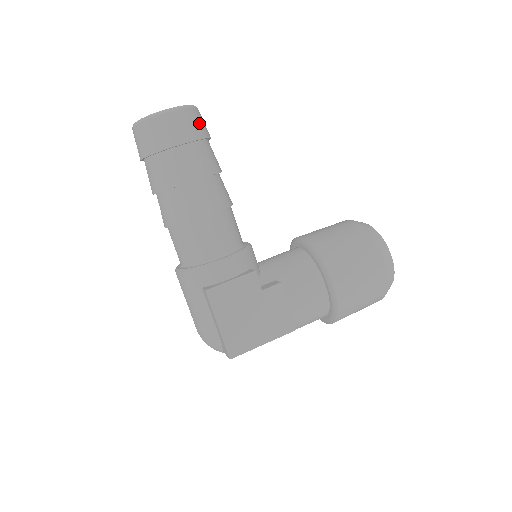
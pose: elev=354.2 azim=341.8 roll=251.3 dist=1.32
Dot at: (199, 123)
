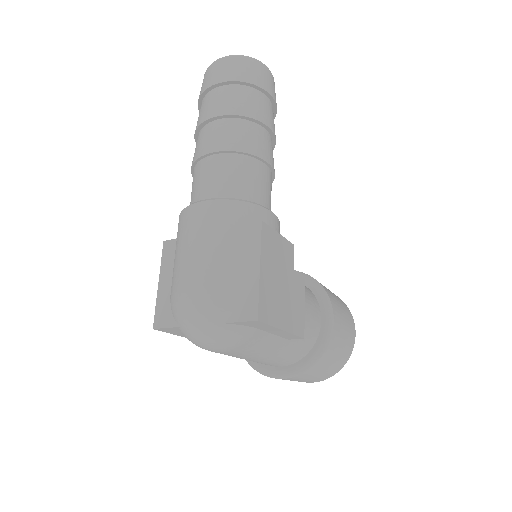
Dot at: occluded
